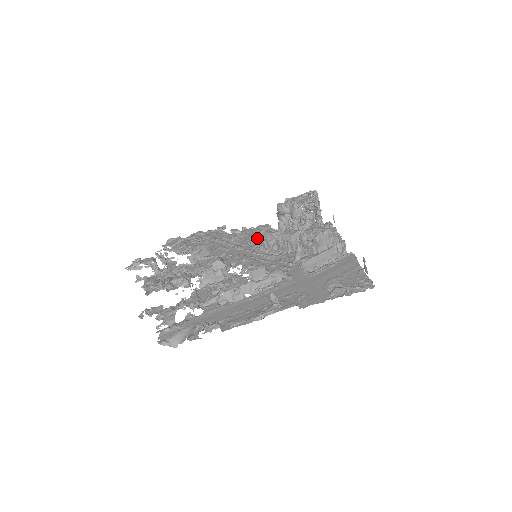
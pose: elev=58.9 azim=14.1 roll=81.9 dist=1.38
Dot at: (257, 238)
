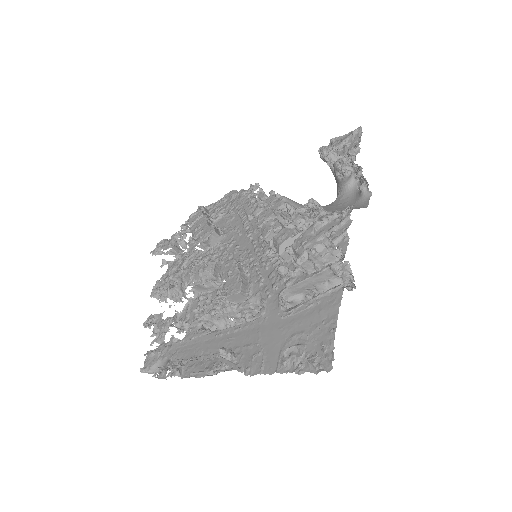
Dot at: occluded
